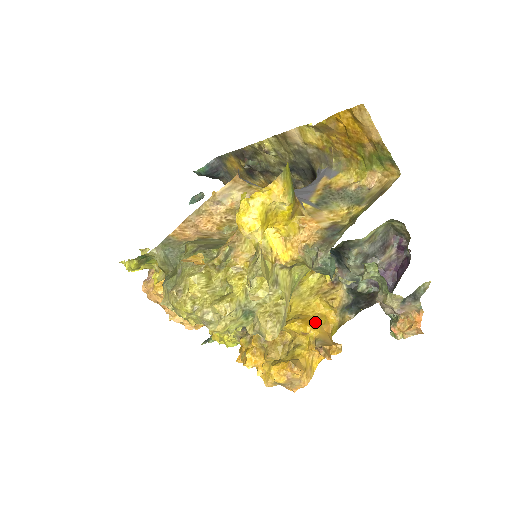
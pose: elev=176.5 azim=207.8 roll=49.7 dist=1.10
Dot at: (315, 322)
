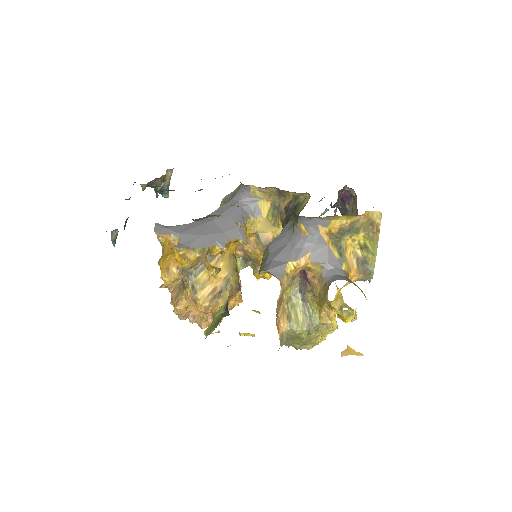
Dot at: occluded
